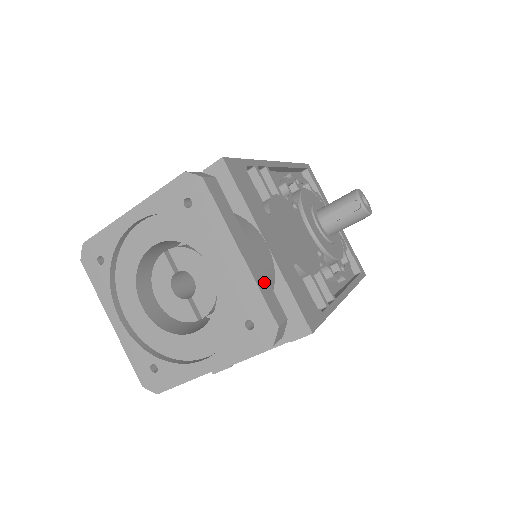
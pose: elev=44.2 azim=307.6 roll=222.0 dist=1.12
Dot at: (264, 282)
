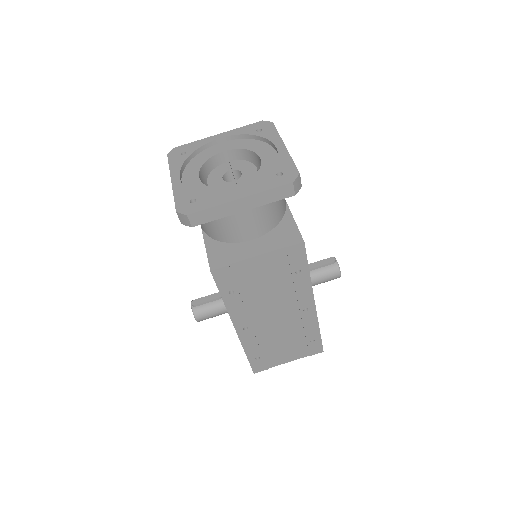
Dot at: occluded
